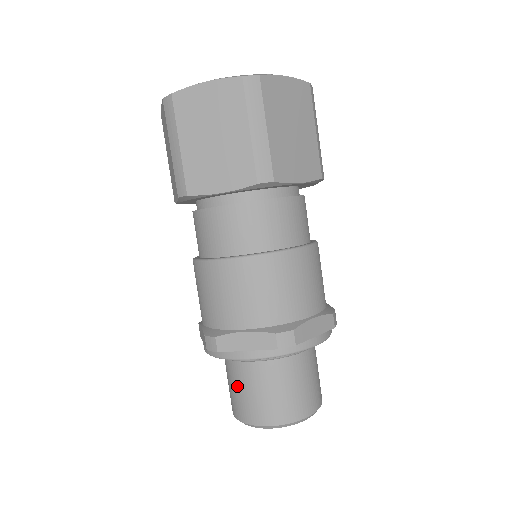
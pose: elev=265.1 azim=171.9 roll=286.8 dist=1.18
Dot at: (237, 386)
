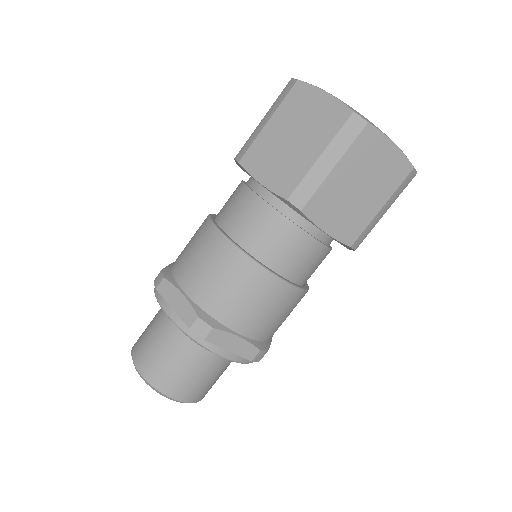
Dot at: (175, 359)
